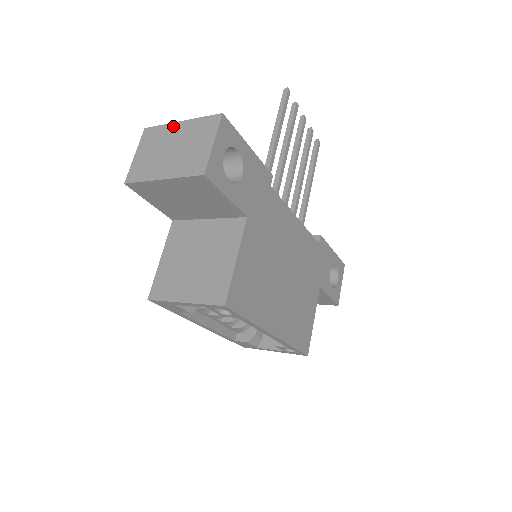
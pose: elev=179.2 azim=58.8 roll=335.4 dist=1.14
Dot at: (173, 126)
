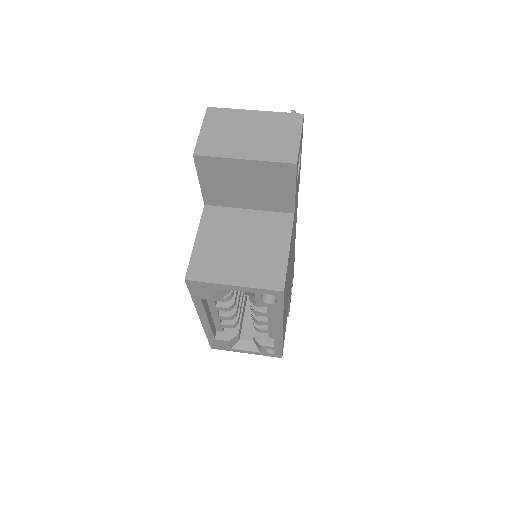
Dot at: (246, 113)
